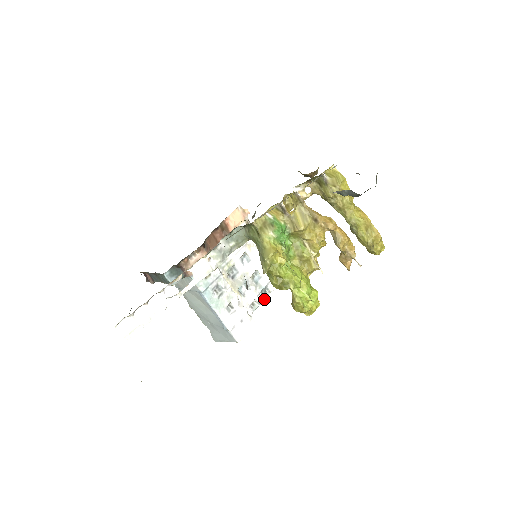
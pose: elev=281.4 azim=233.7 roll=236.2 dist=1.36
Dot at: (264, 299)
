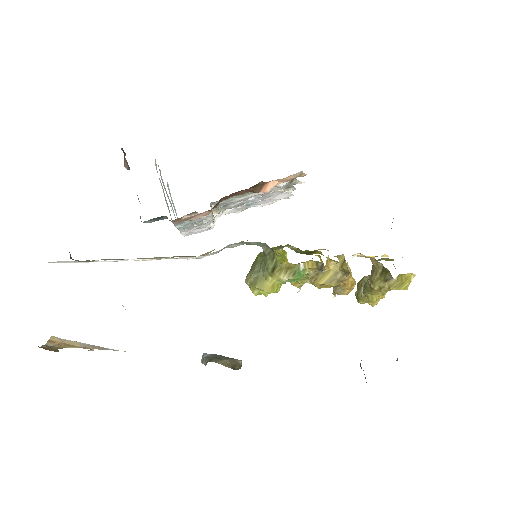
Dot at: occluded
